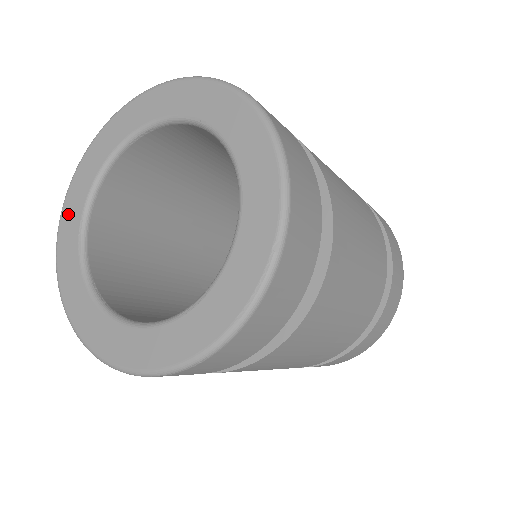
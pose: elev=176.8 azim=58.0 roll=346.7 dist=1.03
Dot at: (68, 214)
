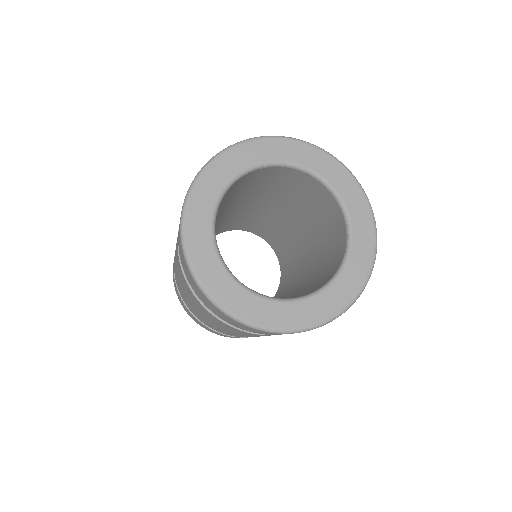
Dot at: (194, 221)
